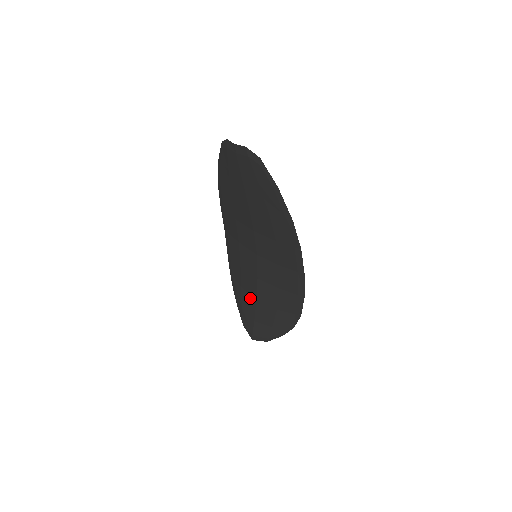
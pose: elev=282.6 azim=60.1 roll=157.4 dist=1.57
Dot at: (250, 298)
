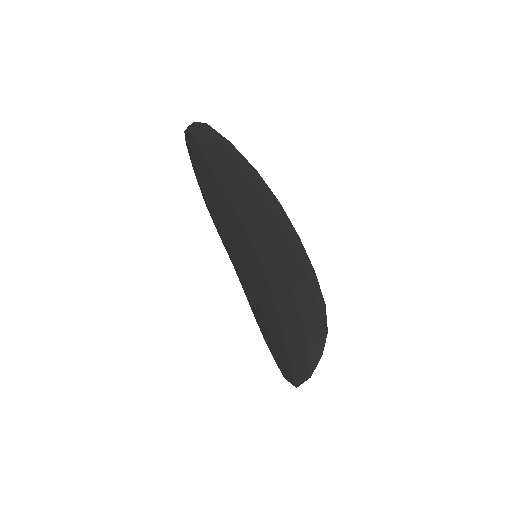
Dot at: (275, 326)
